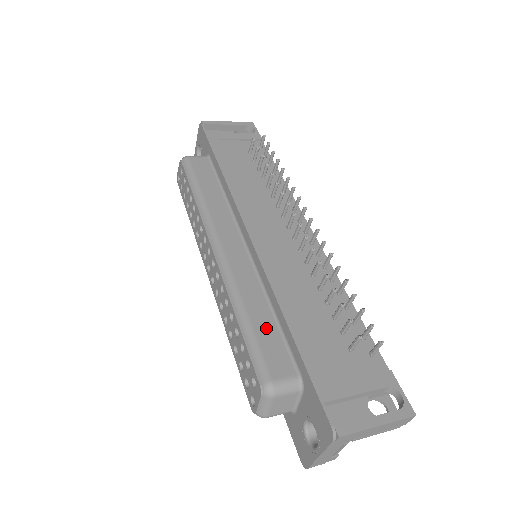
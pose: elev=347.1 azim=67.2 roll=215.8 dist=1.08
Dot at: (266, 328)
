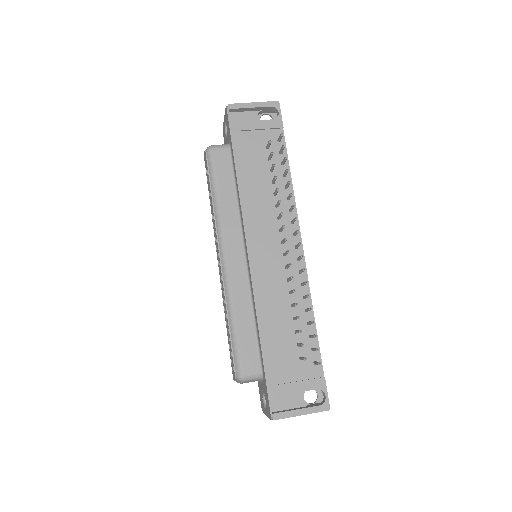
Dot at: (247, 333)
